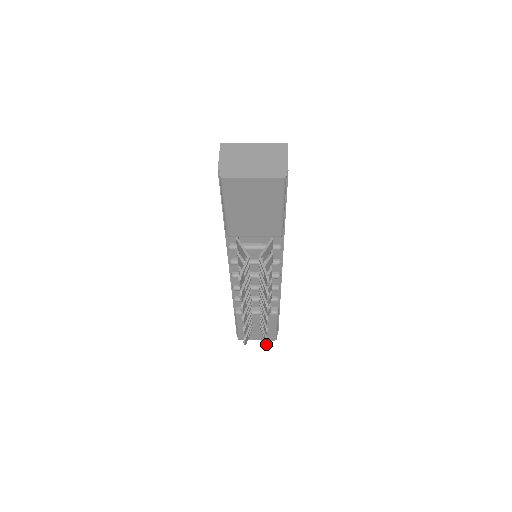
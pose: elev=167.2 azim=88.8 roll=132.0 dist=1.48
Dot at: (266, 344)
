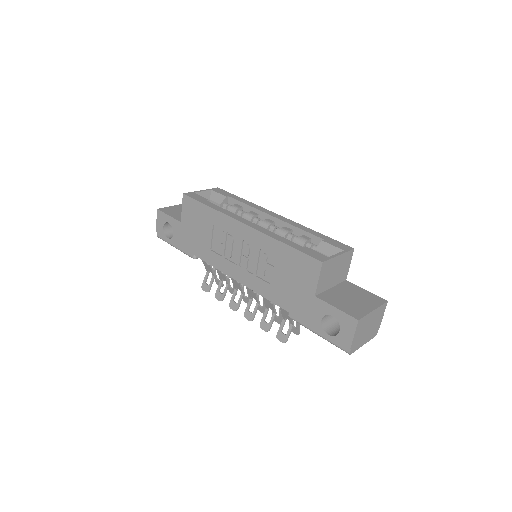
Dot at: occluded
